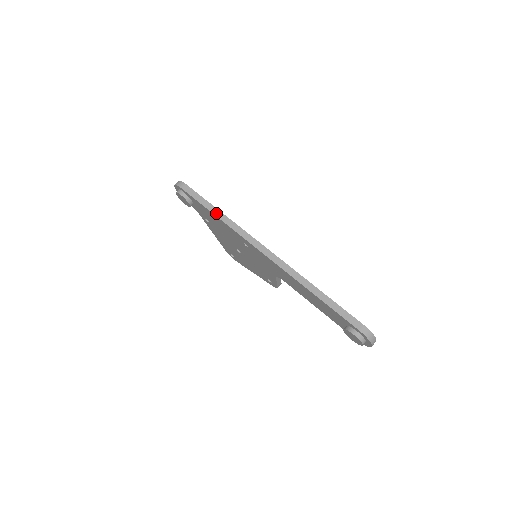
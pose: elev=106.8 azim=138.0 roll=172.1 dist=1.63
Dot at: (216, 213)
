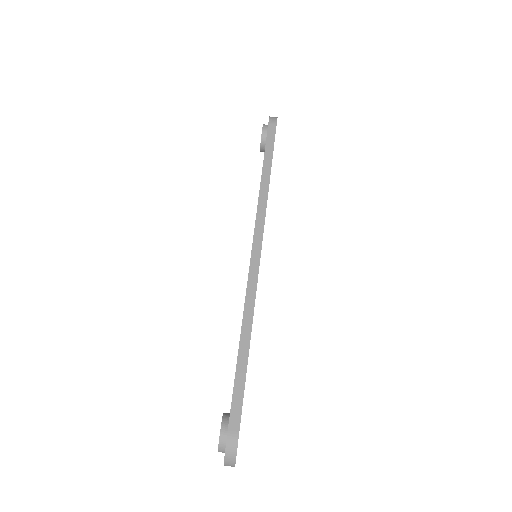
Dot at: (265, 174)
